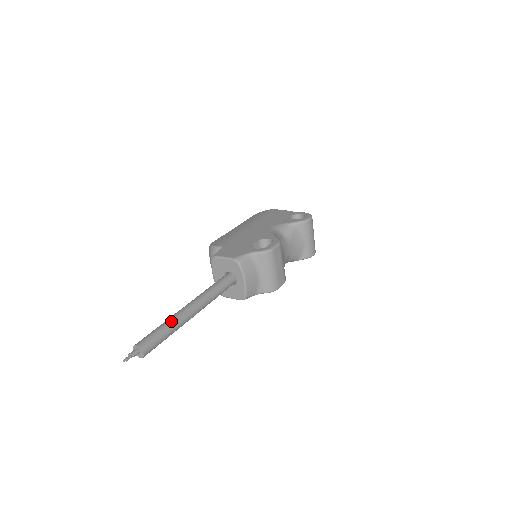
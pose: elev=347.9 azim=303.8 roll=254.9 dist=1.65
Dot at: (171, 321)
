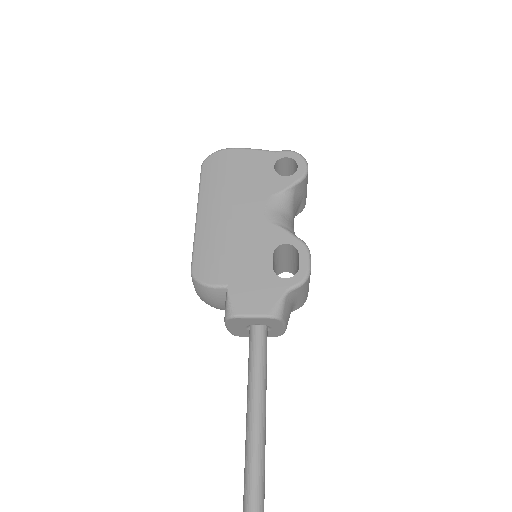
Dot at: (258, 472)
